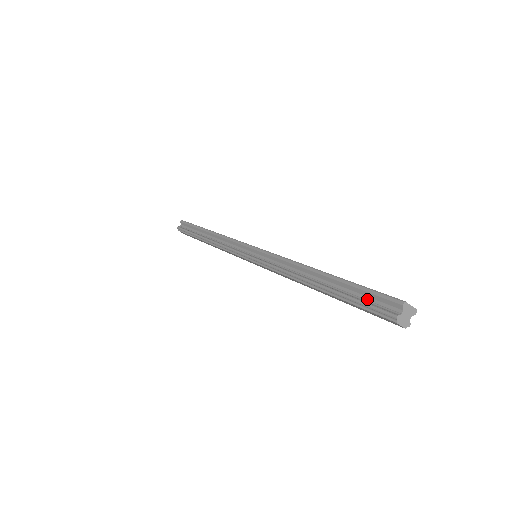
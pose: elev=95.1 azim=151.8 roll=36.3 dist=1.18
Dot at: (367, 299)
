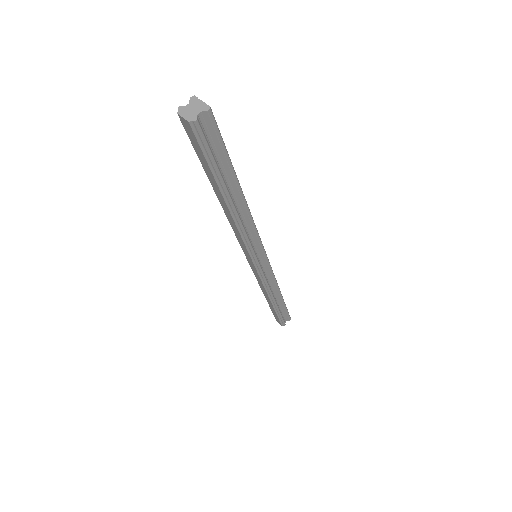
Dot at: occluded
